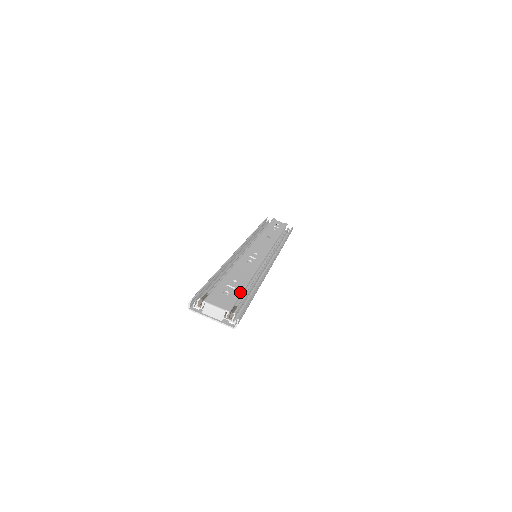
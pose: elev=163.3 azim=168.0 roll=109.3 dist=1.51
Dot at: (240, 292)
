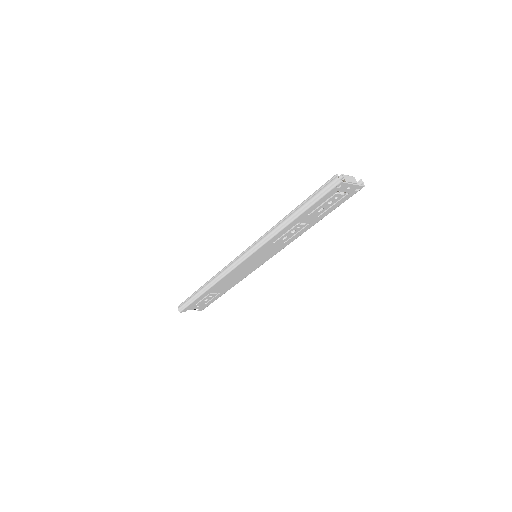
Dot at: occluded
